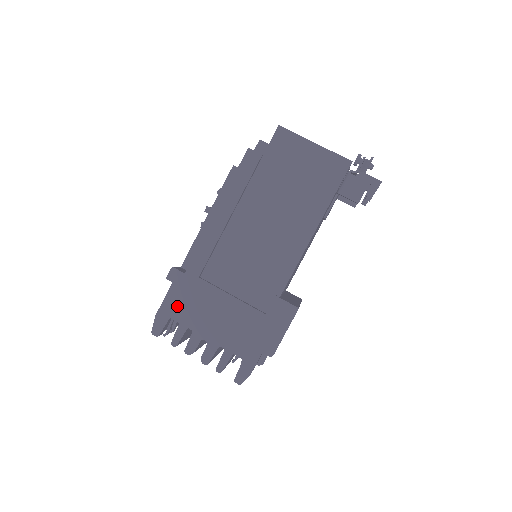
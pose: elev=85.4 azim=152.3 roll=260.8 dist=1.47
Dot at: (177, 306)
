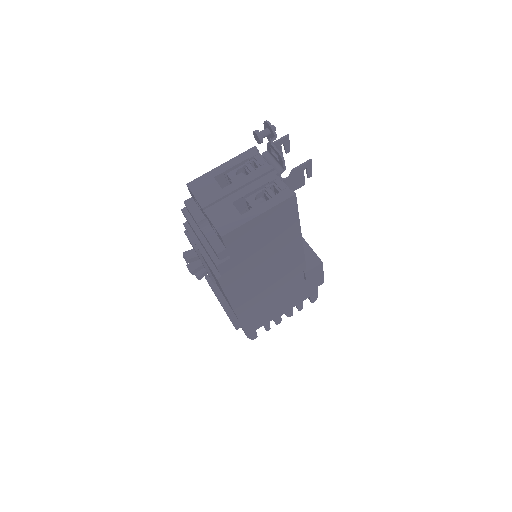
Dot at: (255, 326)
